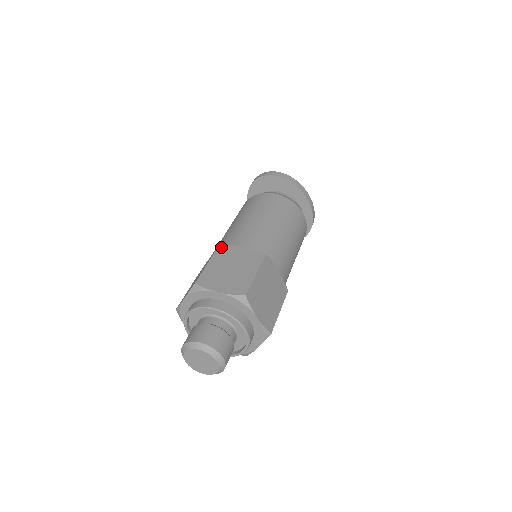
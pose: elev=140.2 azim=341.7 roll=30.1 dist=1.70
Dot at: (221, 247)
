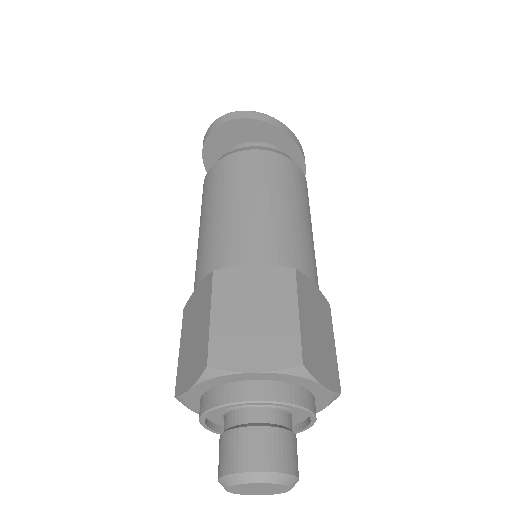
Dot at: (218, 276)
